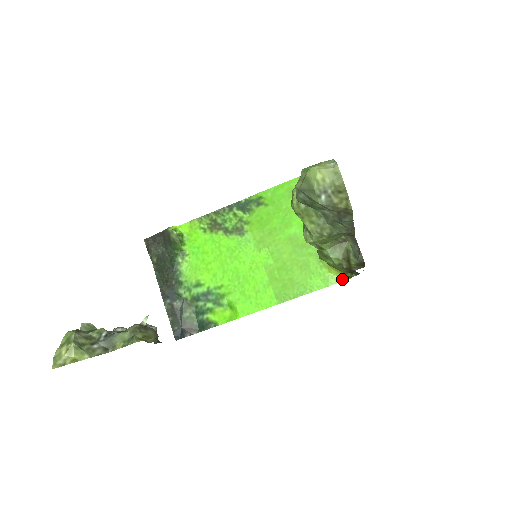
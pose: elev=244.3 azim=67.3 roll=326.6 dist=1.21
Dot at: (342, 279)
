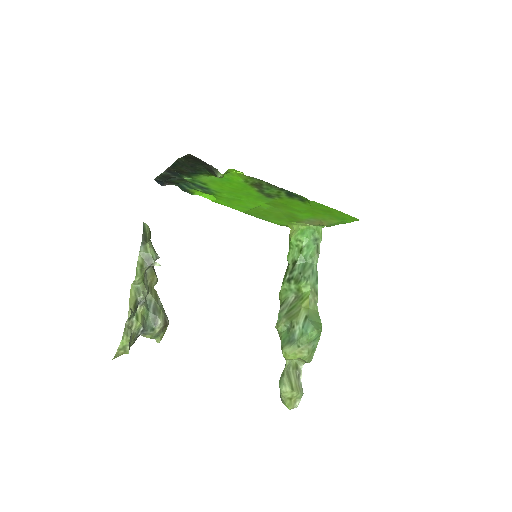
Dot at: (289, 227)
